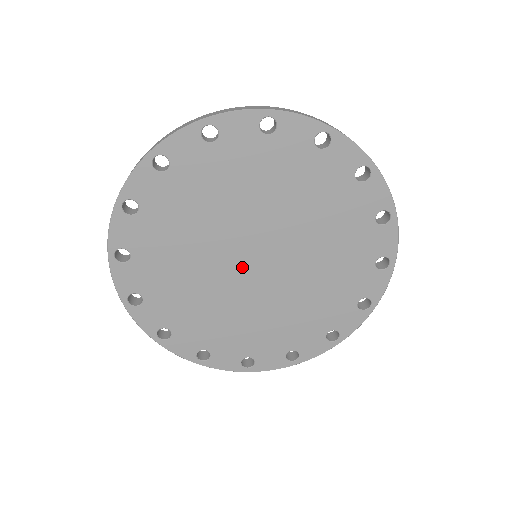
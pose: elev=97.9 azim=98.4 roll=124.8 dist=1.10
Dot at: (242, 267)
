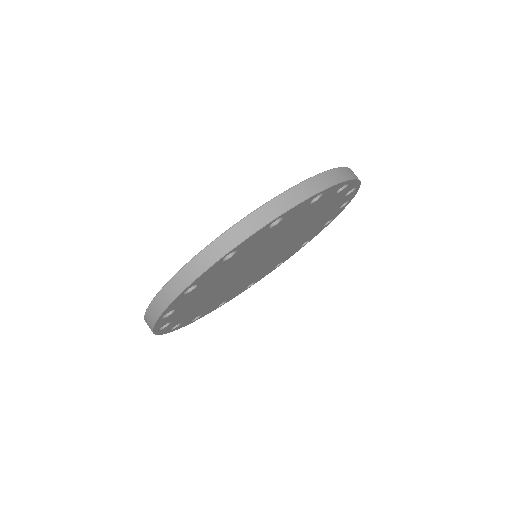
Dot at: (250, 270)
